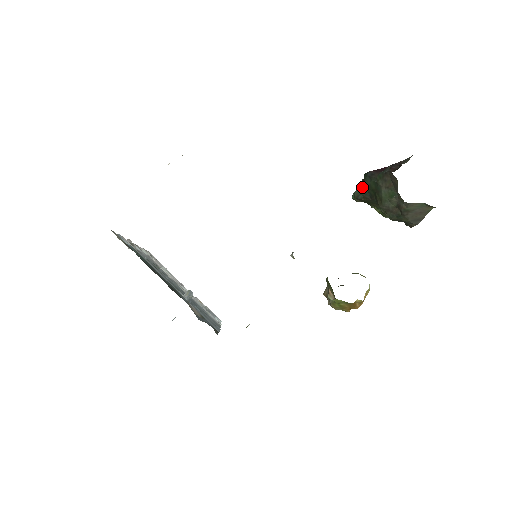
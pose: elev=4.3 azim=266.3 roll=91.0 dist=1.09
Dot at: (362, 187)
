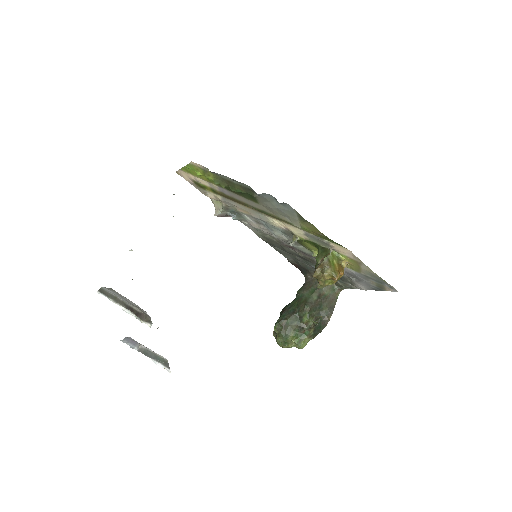
Dot at: (283, 313)
